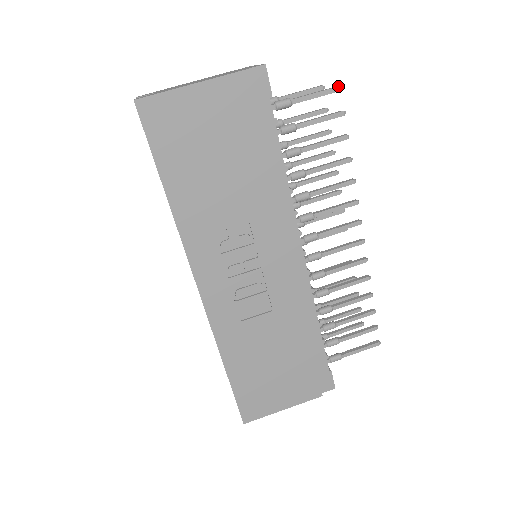
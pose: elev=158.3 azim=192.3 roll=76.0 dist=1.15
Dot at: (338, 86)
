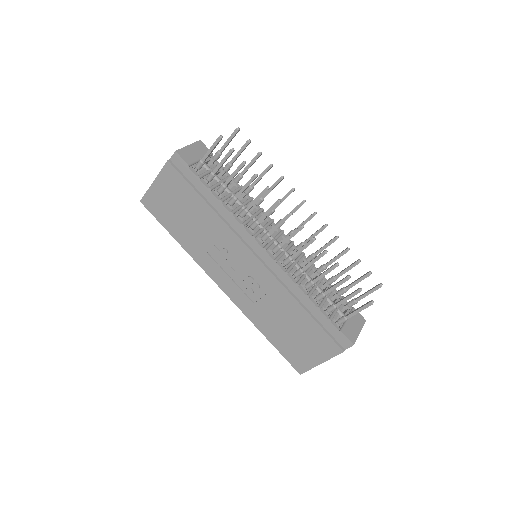
Dot at: (218, 137)
